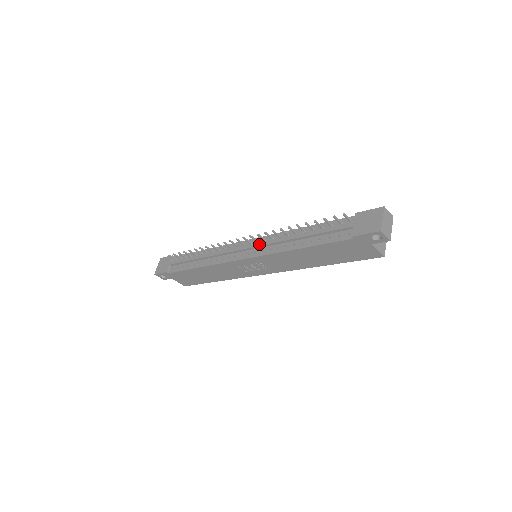
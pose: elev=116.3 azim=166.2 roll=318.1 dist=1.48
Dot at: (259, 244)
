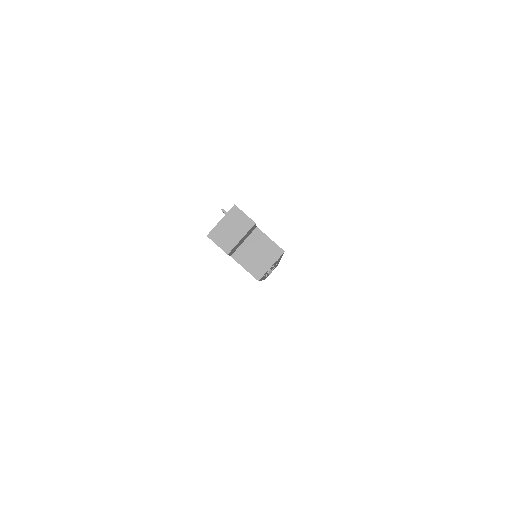
Dot at: occluded
